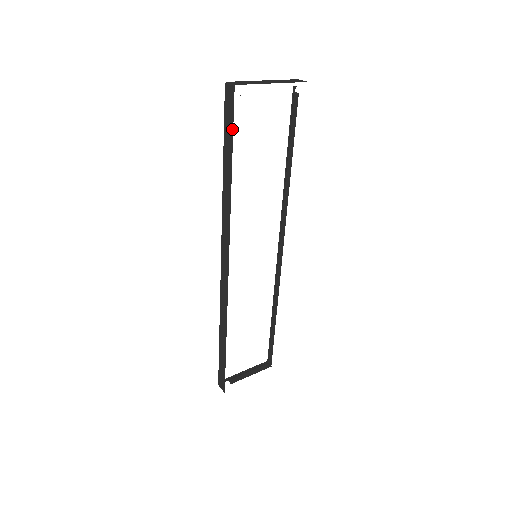
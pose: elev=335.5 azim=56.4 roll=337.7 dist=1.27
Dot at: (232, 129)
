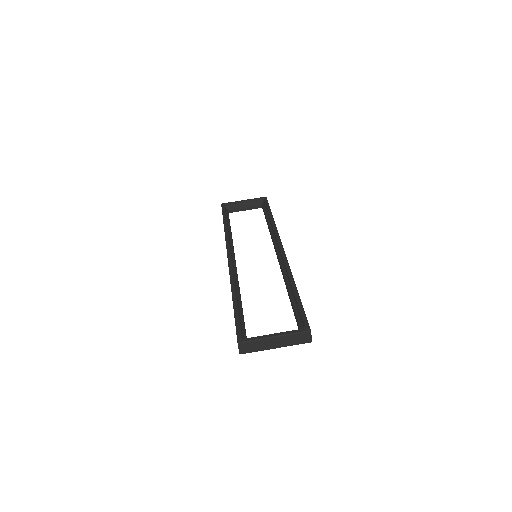
Dot at: occluded
